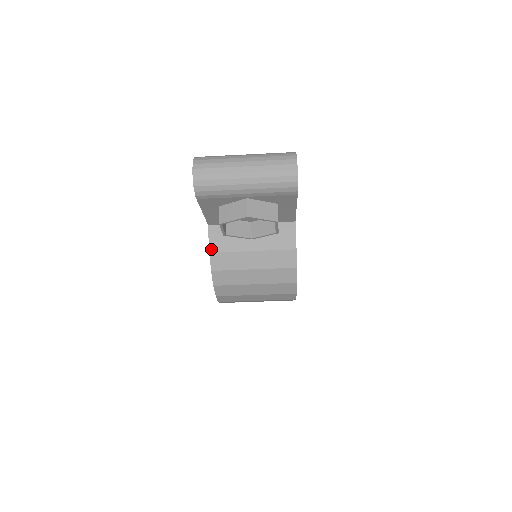
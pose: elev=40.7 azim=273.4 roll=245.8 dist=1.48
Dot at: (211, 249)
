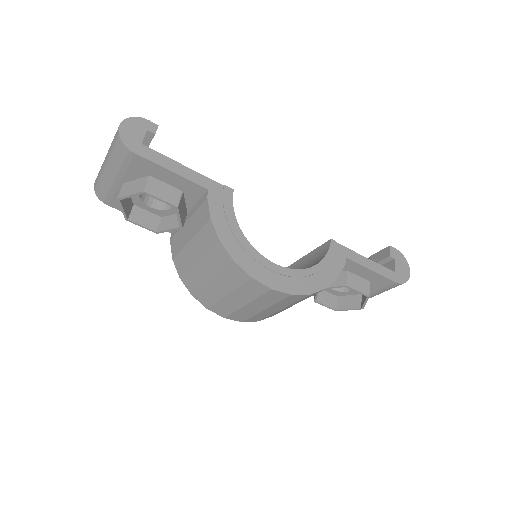
Dot at: (173, 255)
